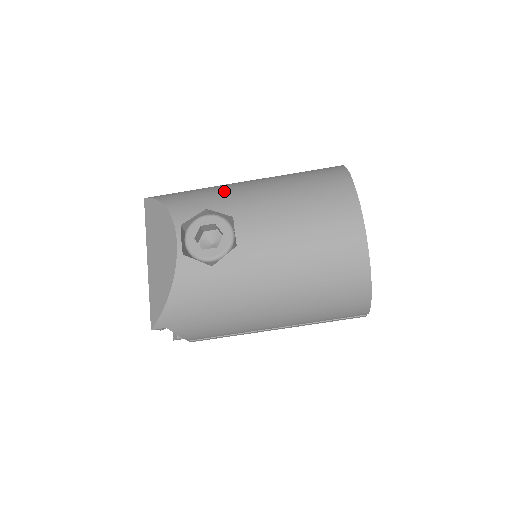
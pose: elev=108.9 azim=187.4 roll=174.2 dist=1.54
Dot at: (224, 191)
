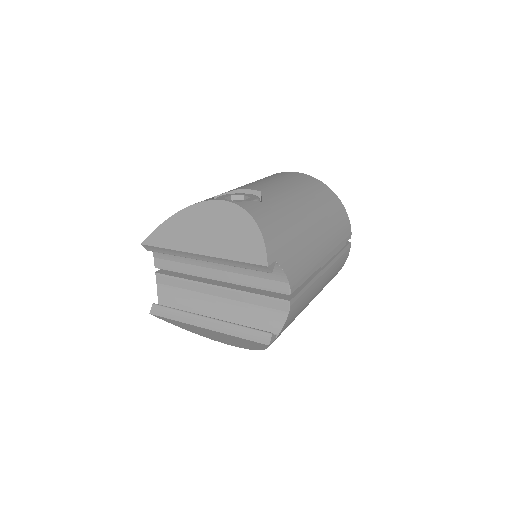
Dot at: occluded
